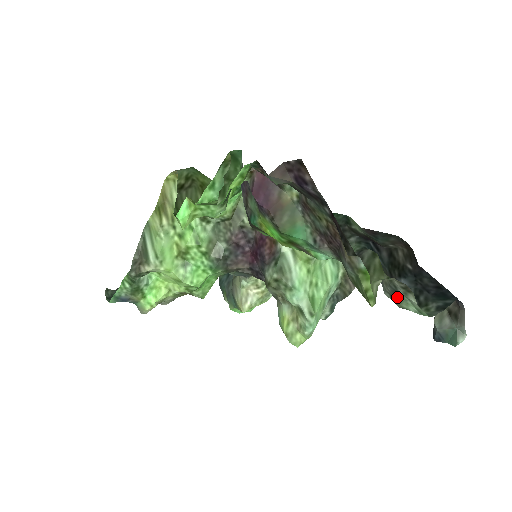
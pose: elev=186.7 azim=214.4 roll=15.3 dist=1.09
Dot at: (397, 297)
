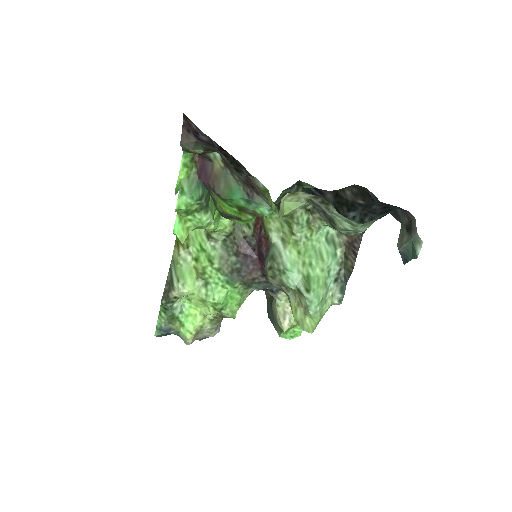
Dot at: (331, 220)
